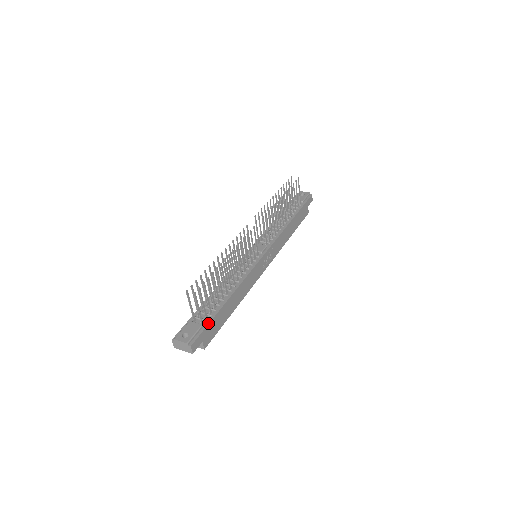
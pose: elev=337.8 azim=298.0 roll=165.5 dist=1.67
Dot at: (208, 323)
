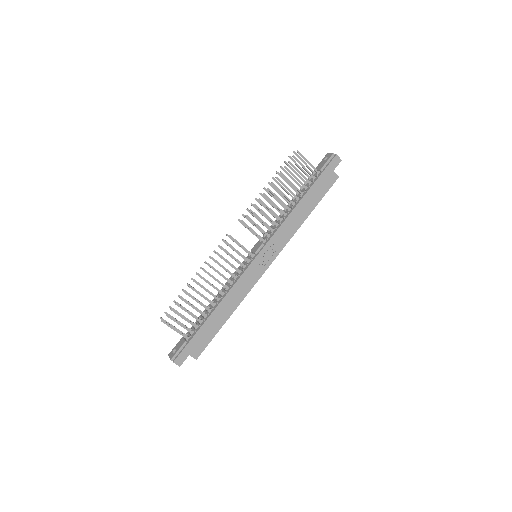
Dot at: (190, 339)
